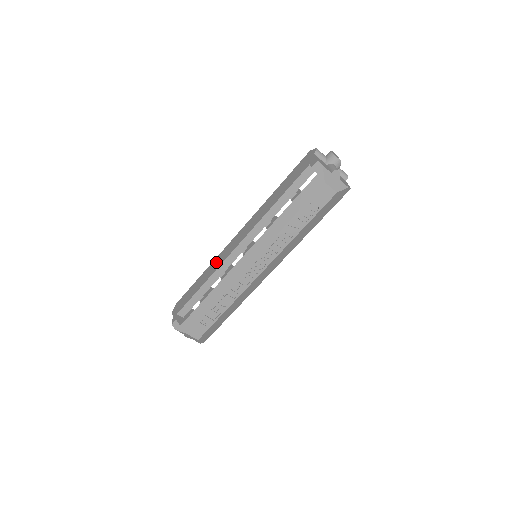
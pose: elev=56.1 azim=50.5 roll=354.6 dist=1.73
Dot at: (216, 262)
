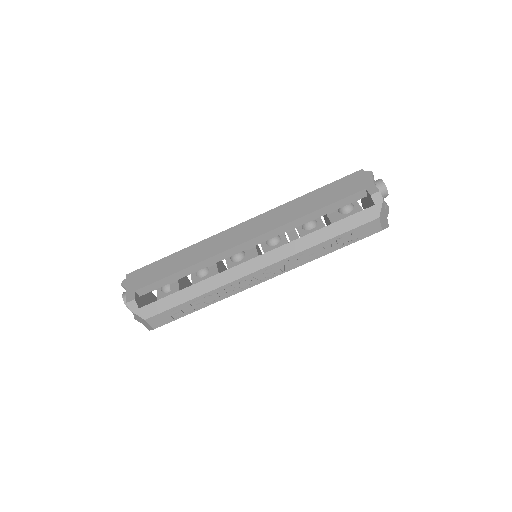
Dot at: (206, 246)
